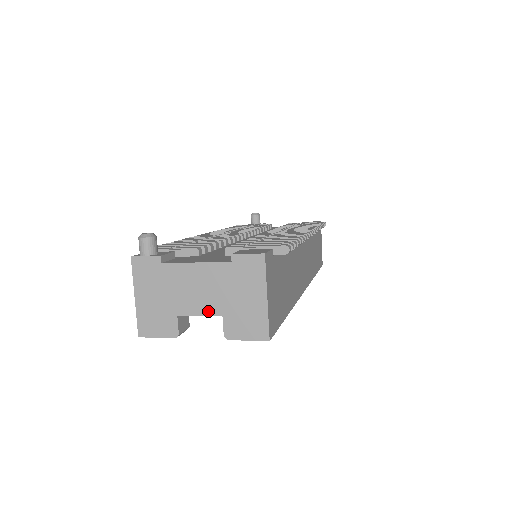
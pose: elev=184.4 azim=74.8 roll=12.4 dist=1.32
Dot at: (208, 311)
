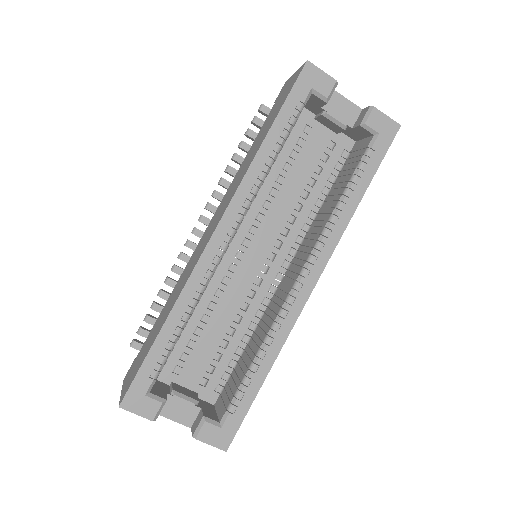
Dot at: (351, 104)
